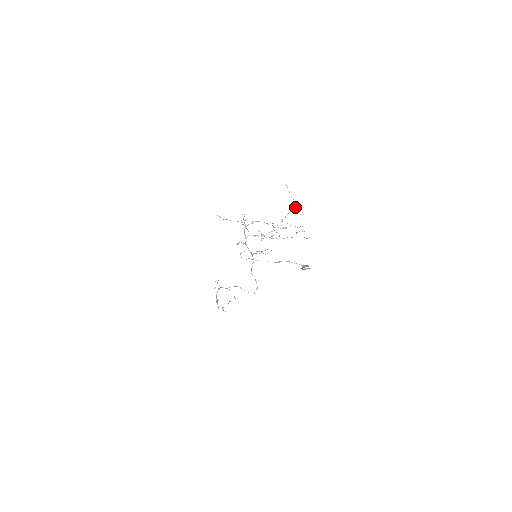
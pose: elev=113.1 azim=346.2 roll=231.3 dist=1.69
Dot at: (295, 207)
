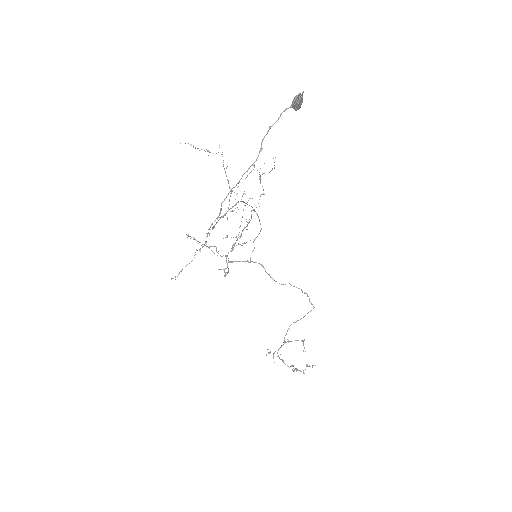
Dot at: occluded
